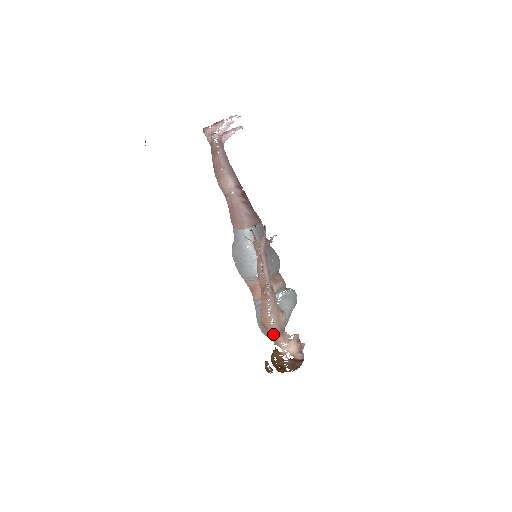
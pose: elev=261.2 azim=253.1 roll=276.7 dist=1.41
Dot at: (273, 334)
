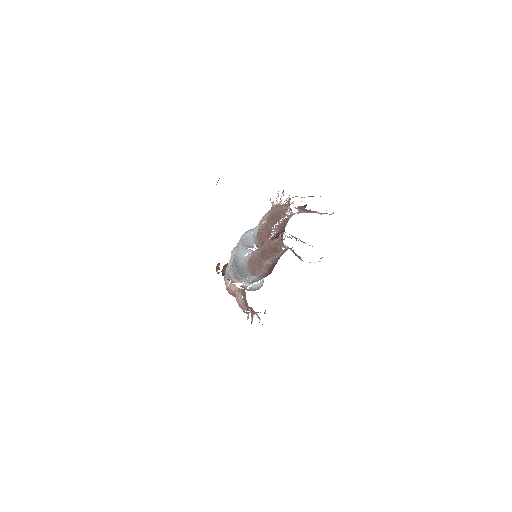
Dot at: occluded
